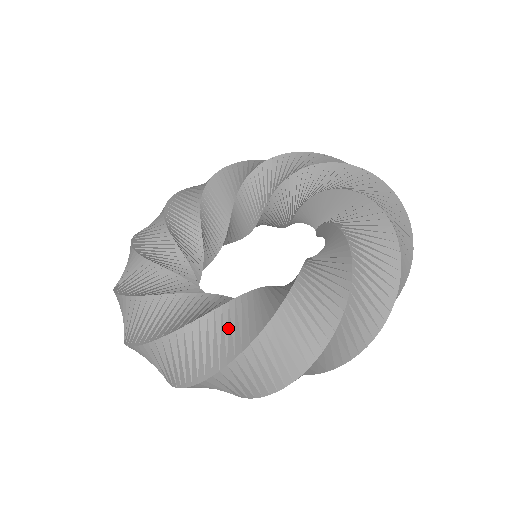
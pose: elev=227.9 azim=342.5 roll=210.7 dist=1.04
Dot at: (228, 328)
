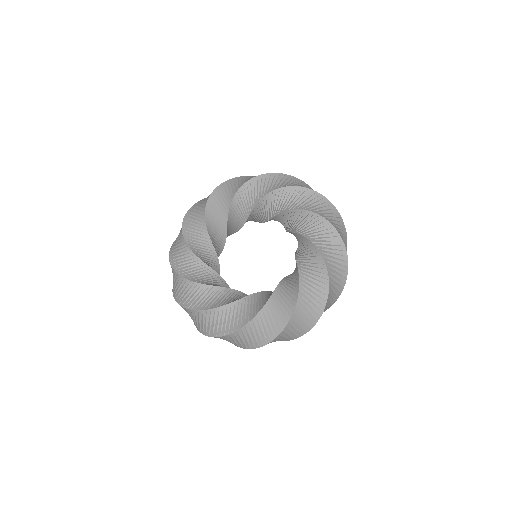
Dot at: (272, 316)
